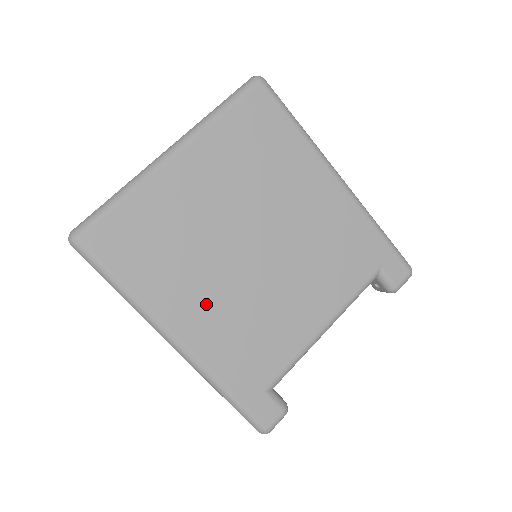
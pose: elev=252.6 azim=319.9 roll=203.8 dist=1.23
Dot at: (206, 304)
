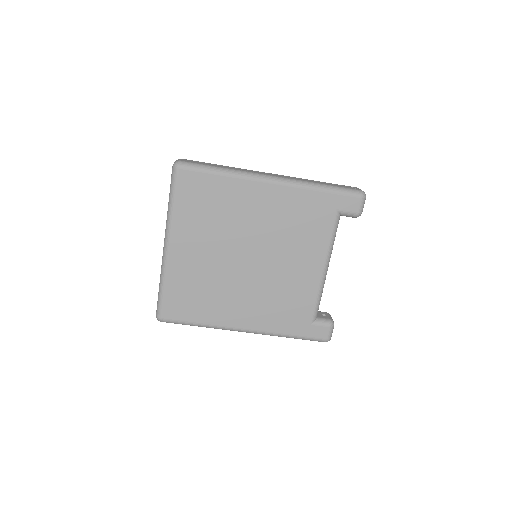
Dot at: (245, 305)
